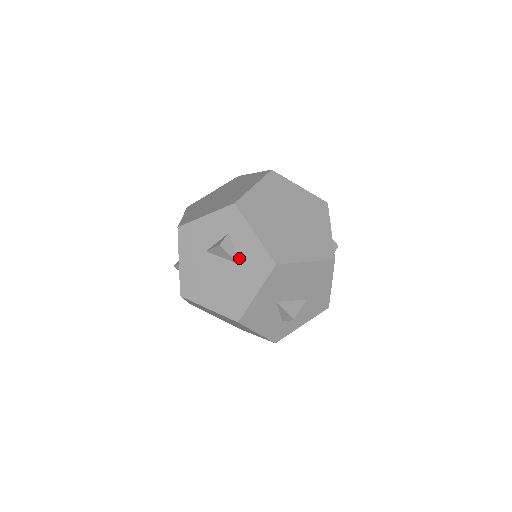
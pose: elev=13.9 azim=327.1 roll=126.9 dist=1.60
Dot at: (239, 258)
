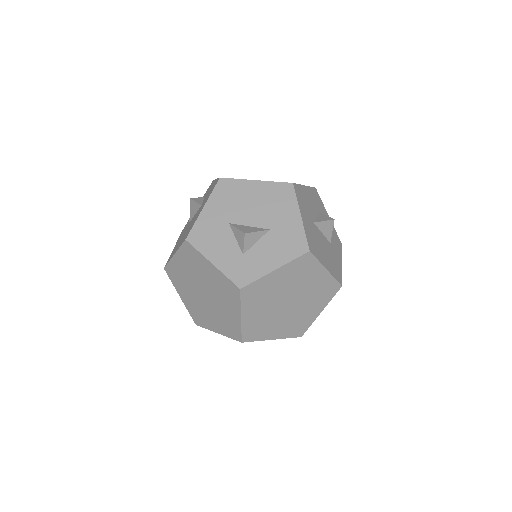
Dot at: (203, 202)
